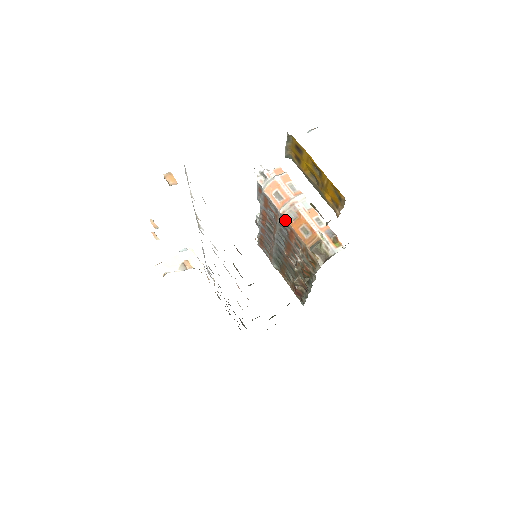
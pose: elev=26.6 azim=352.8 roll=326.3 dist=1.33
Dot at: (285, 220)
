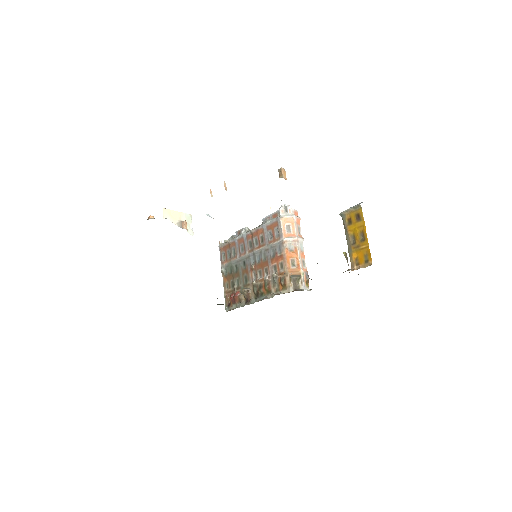
Dot at: (283, 247)
